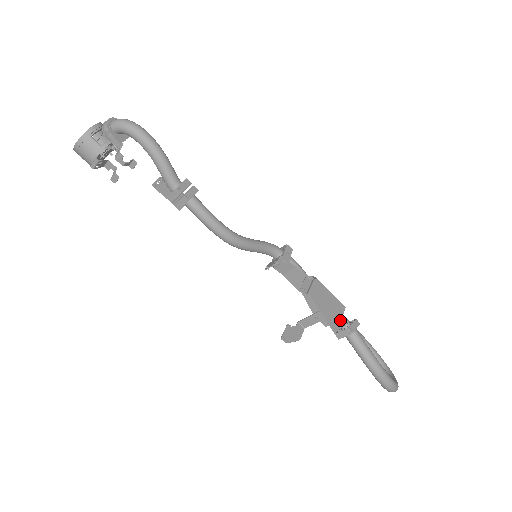
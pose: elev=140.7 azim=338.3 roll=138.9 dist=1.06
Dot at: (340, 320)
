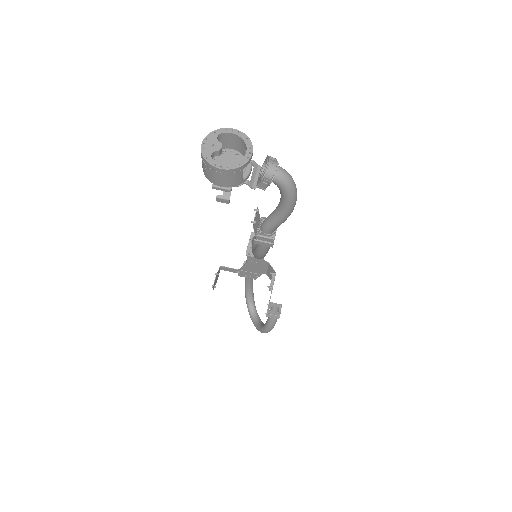
Dot at: occluded
